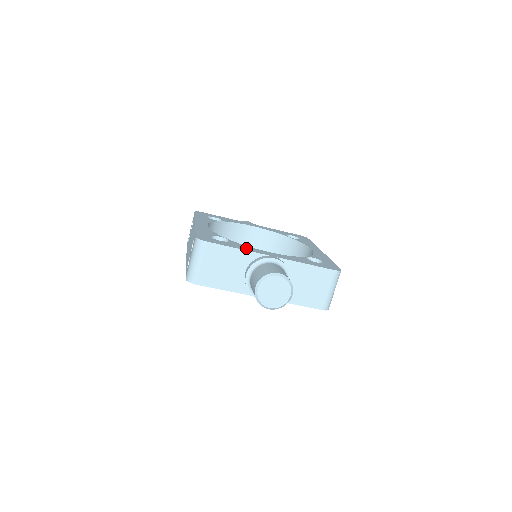
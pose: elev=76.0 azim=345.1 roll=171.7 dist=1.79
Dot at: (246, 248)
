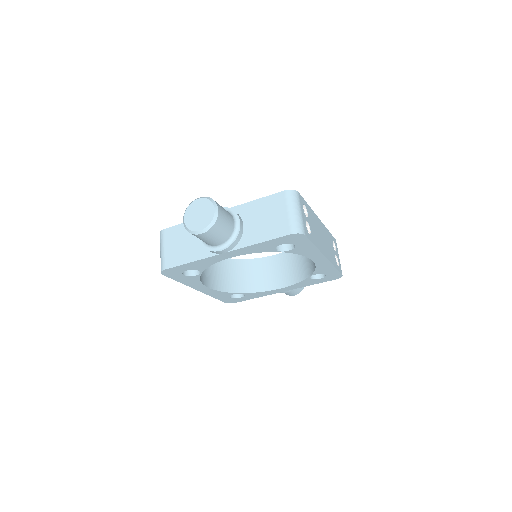
Dot at: occluded
